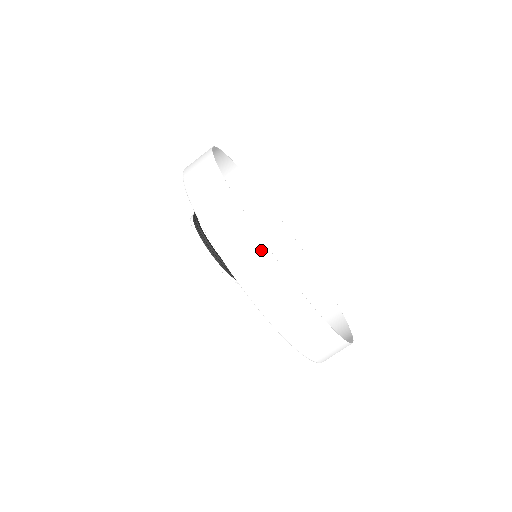
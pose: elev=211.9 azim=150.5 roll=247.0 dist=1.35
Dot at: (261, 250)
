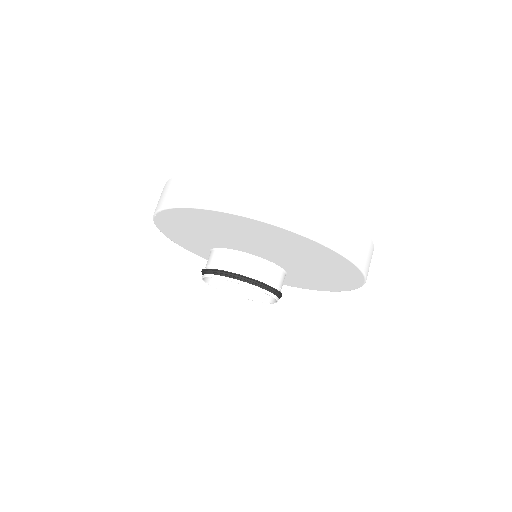
Dot at: (189, 178)
